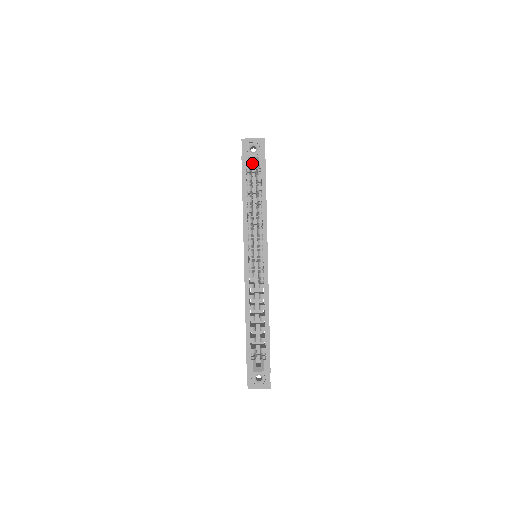
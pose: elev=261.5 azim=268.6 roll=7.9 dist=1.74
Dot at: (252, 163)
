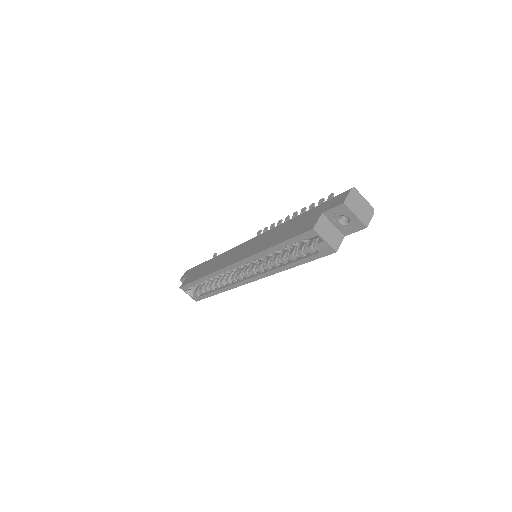
Dot at: occluded
